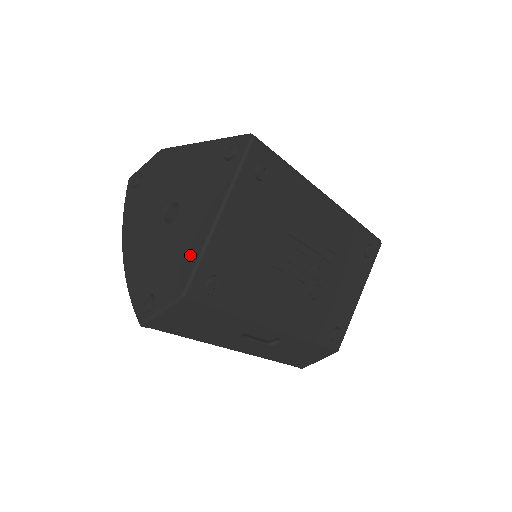
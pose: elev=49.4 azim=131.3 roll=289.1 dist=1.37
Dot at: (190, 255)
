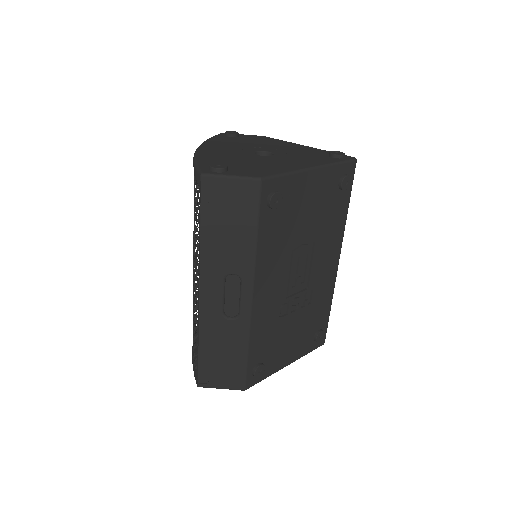
Dot at: (278, 169)
